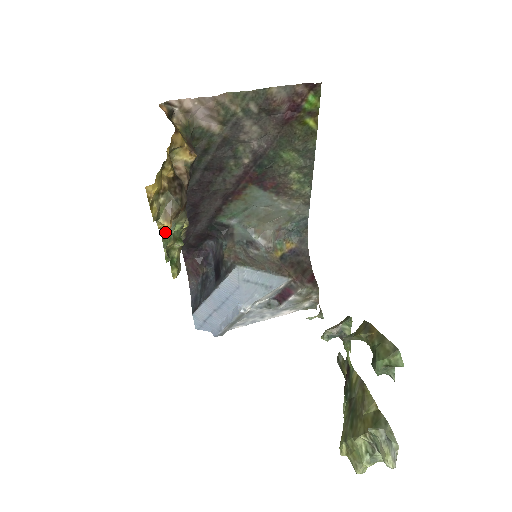
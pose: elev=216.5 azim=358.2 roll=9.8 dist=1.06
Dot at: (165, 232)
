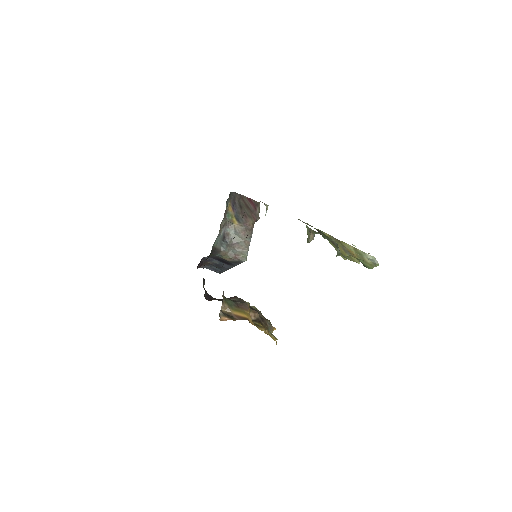
Dot at: occluded
